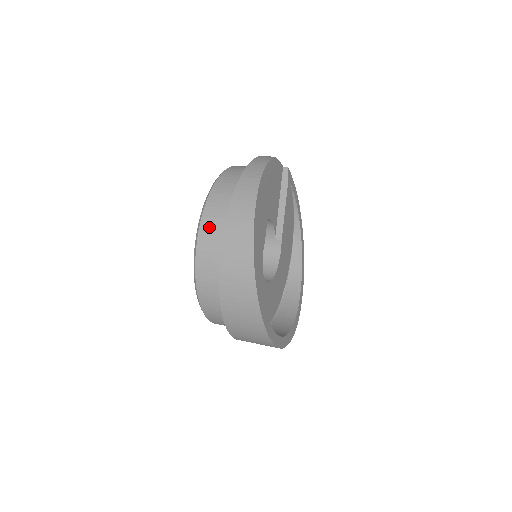
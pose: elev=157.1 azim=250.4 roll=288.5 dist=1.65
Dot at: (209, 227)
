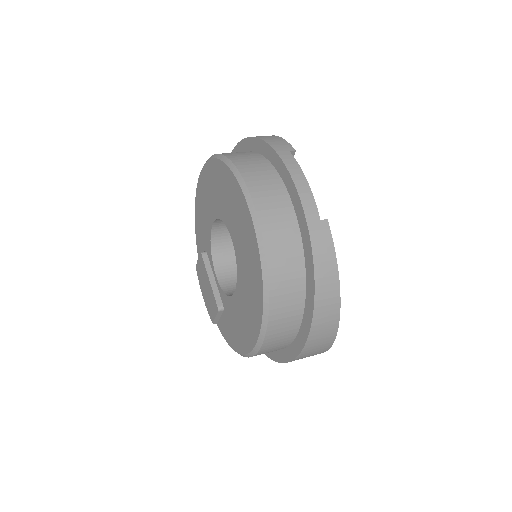
Dot at: (276, 337)
